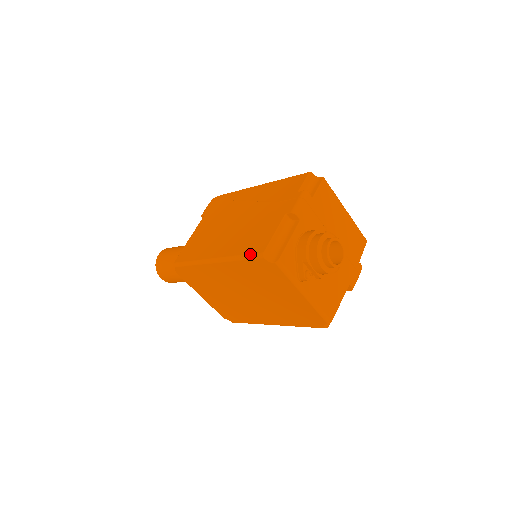
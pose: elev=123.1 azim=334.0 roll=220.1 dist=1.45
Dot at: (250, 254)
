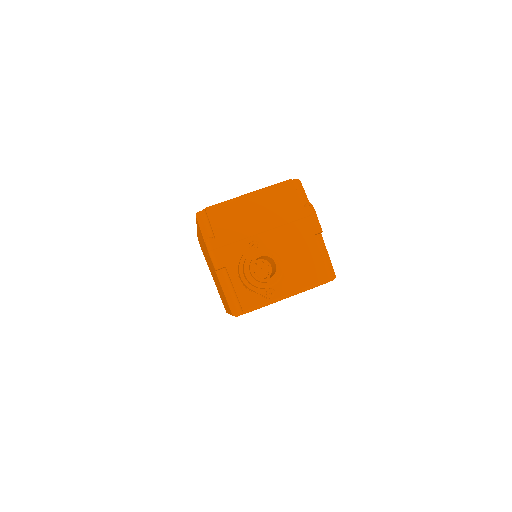
Dot at: occluded
